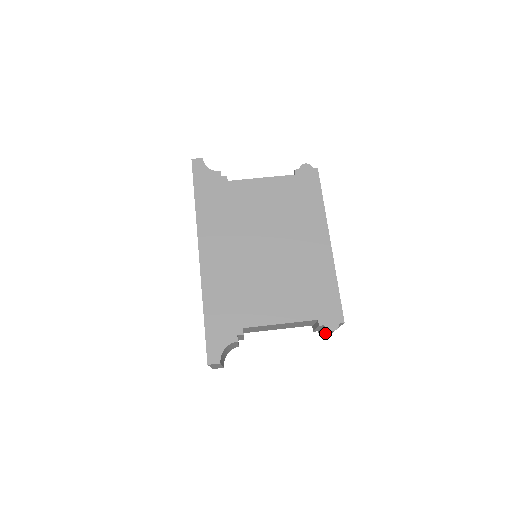
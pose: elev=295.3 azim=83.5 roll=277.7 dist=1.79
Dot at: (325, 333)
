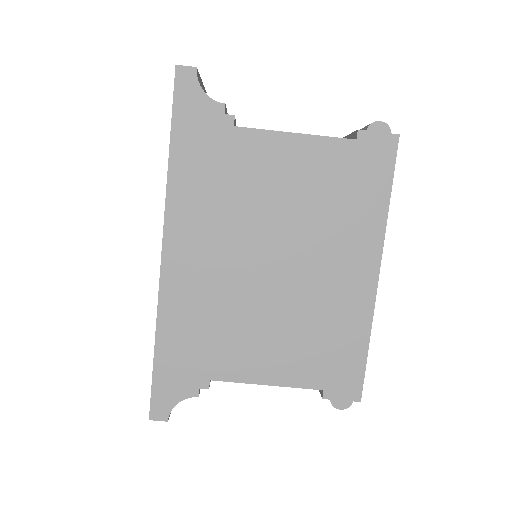
Dot at: occluded
